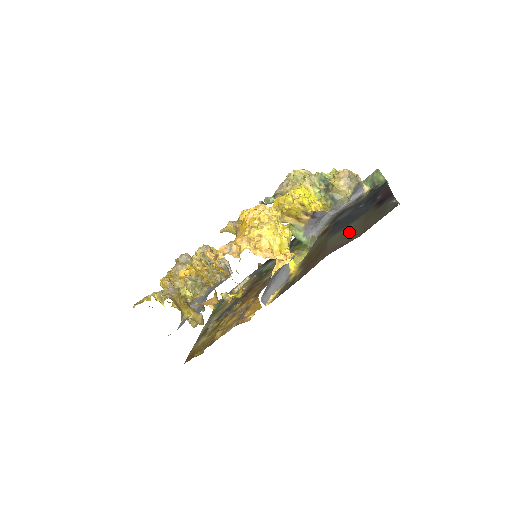
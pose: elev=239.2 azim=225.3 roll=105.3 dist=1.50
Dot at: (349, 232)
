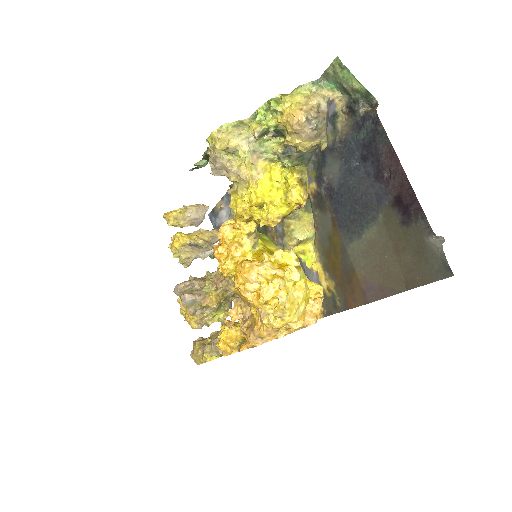
Dot at: (378, 259)
